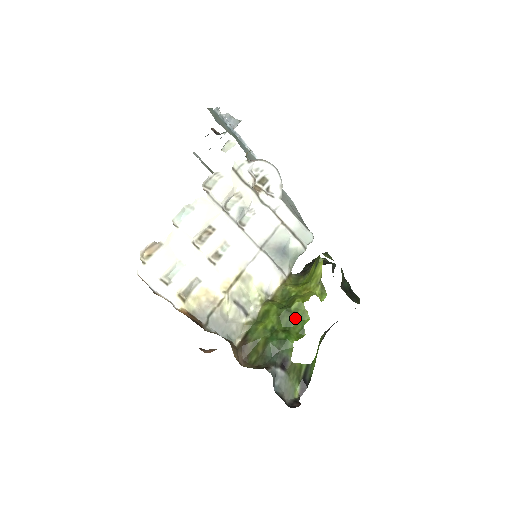
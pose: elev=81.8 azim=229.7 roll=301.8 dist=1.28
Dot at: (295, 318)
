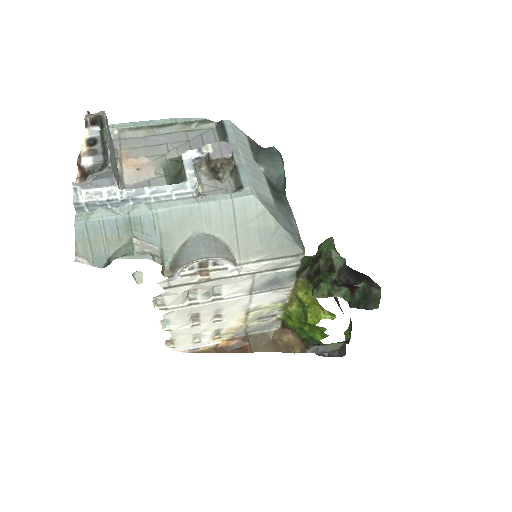
Dot at: (314, 327)
